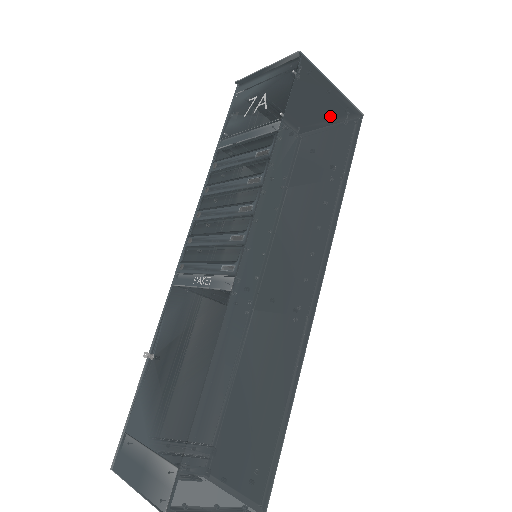
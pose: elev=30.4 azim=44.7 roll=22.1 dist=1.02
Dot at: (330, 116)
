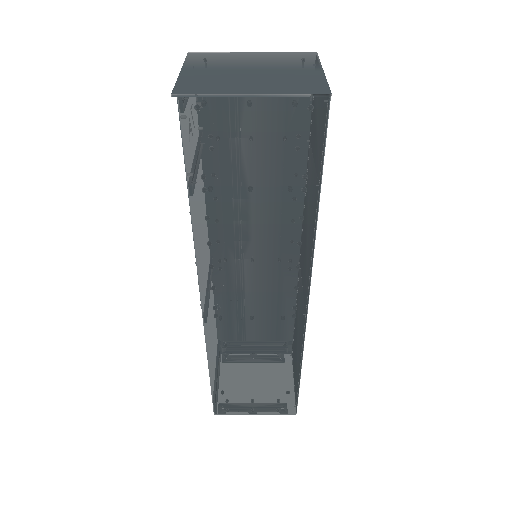
Dot at: (260, 139)
